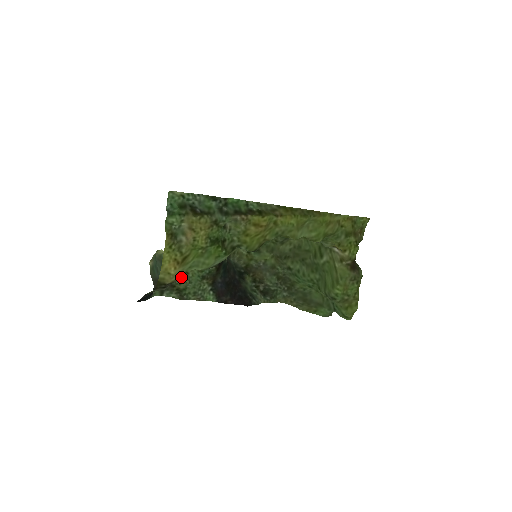
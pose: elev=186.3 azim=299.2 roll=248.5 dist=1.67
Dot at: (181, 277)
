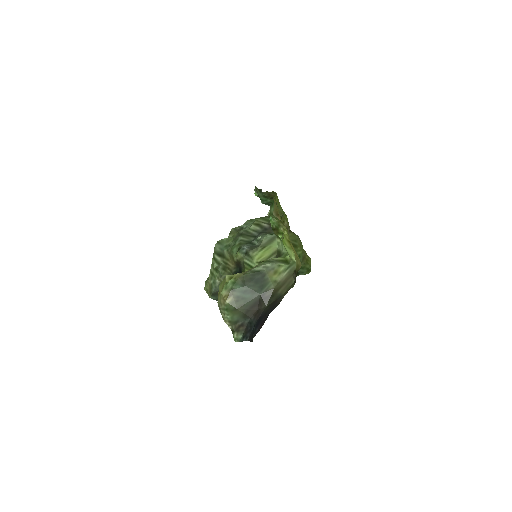
Dot at: occluded
